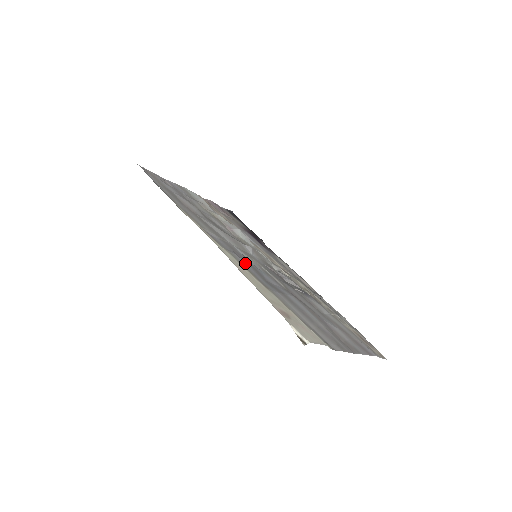
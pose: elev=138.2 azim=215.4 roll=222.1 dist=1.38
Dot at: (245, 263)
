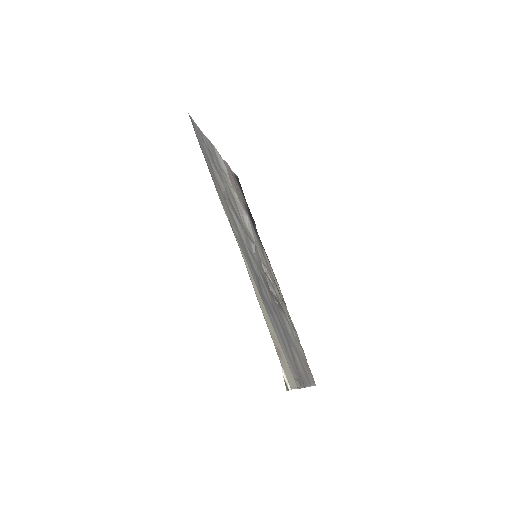
Dot at: (254, 274)
